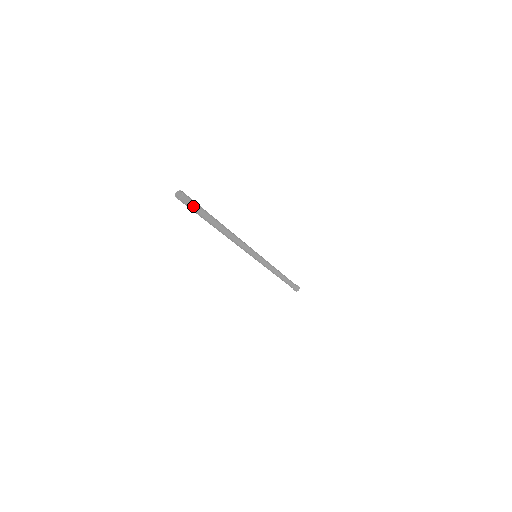
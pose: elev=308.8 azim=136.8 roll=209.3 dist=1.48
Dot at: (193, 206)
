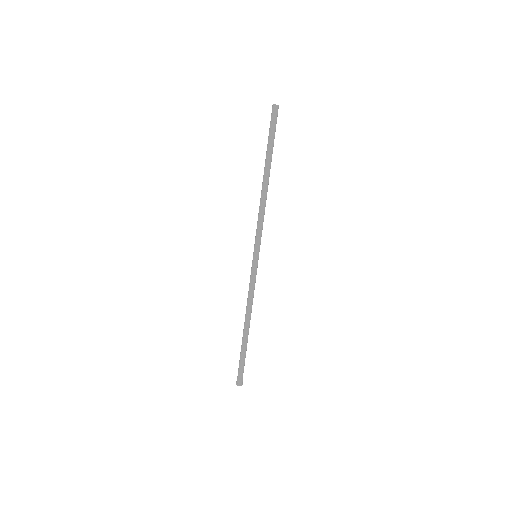
Dot at: occluded
